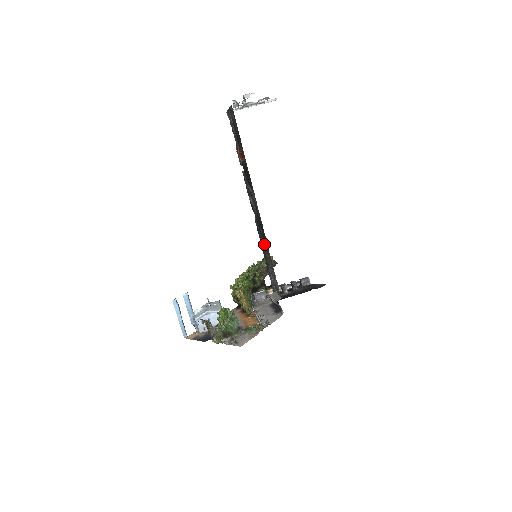
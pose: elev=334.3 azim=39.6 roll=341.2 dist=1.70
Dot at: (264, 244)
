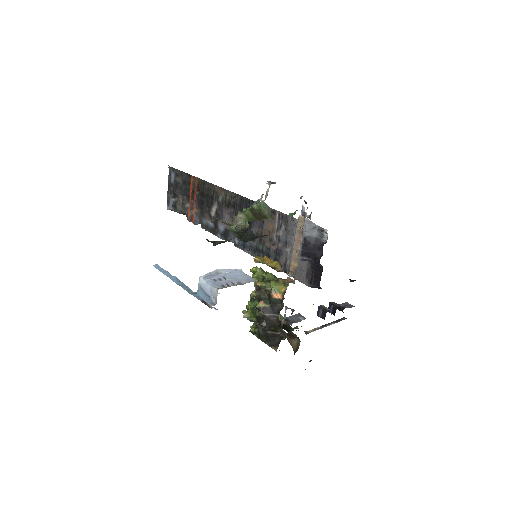
Dot at: (256, 226)
